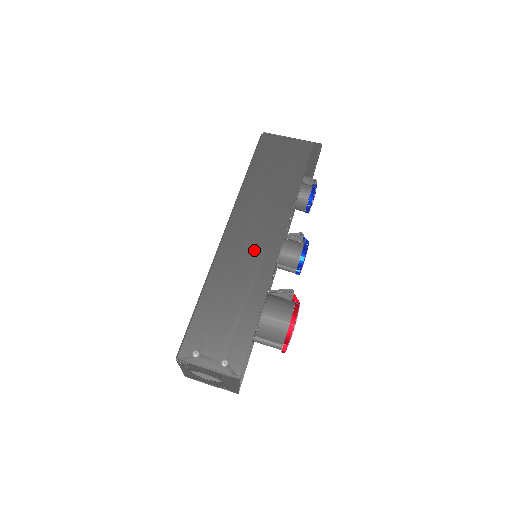
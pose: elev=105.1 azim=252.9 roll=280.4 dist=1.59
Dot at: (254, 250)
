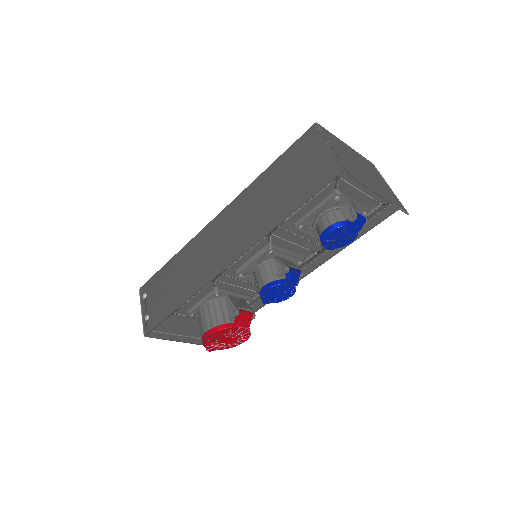
Dot at: (213, 253)
